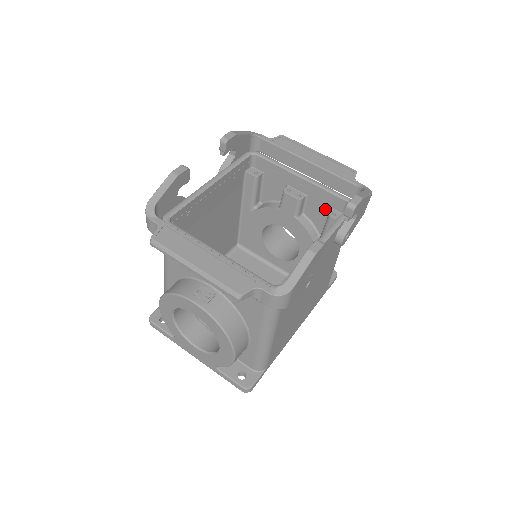
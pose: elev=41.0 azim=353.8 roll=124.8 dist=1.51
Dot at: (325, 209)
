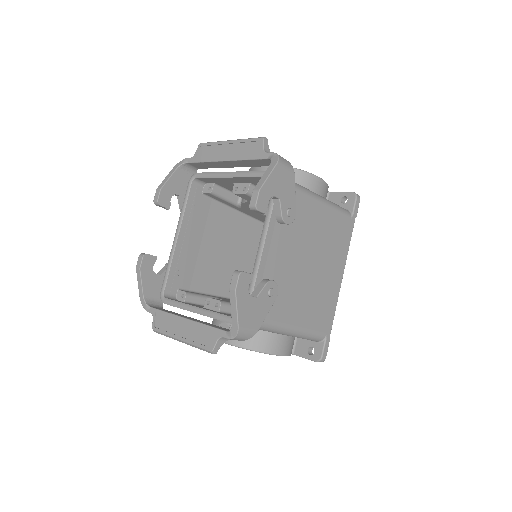
Dot at: occluded
